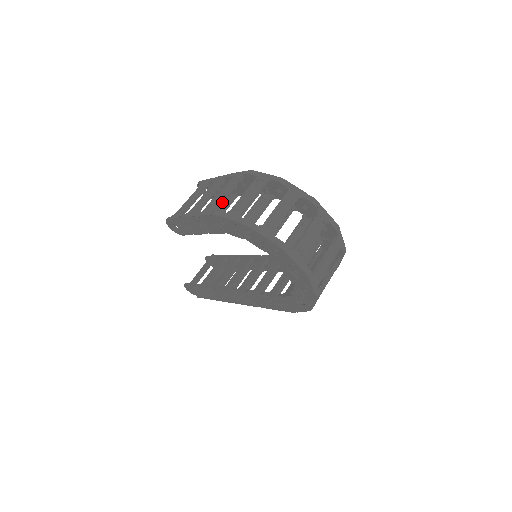
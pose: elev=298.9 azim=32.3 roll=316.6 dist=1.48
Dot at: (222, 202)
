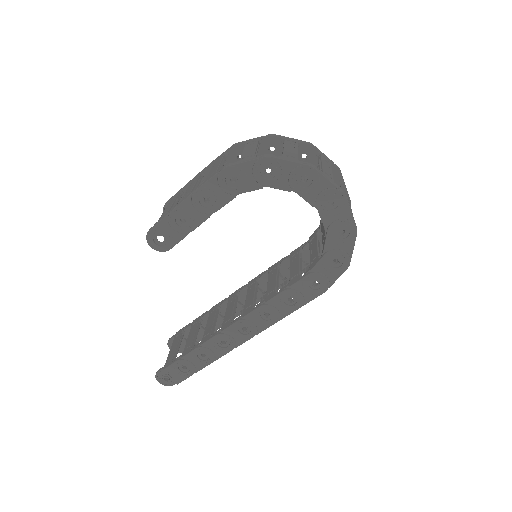
Dot at: occluded
